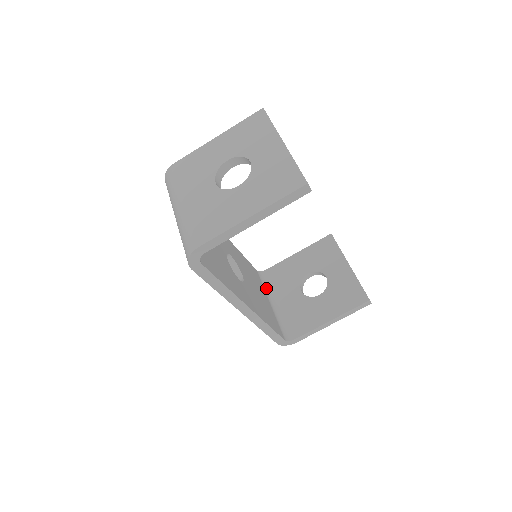
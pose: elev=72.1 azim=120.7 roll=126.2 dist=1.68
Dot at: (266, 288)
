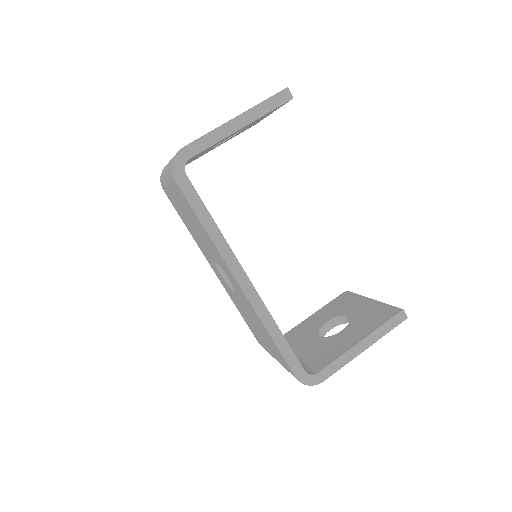
Dot at: occluded
